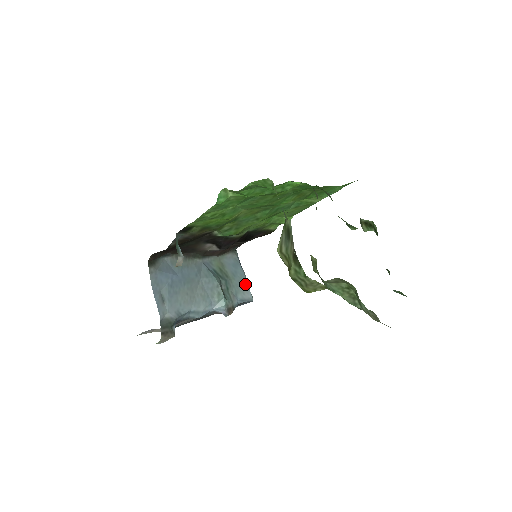
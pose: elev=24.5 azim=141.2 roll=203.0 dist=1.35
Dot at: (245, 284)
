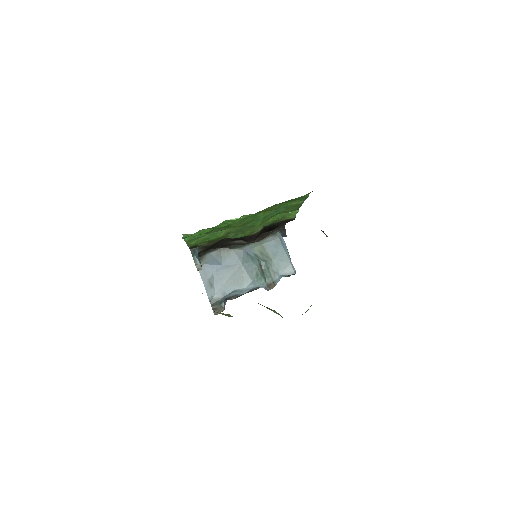
Dot at: (287, 261)
